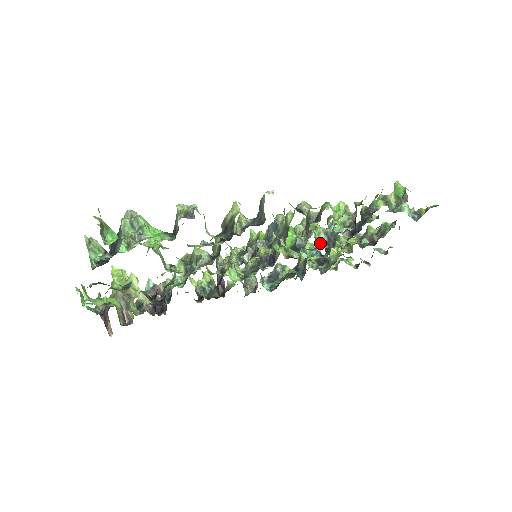
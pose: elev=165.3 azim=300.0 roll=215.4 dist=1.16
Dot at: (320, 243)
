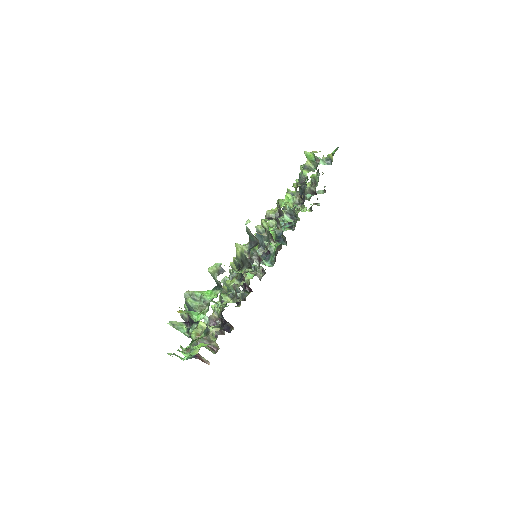
Dot at: (288, 221)
